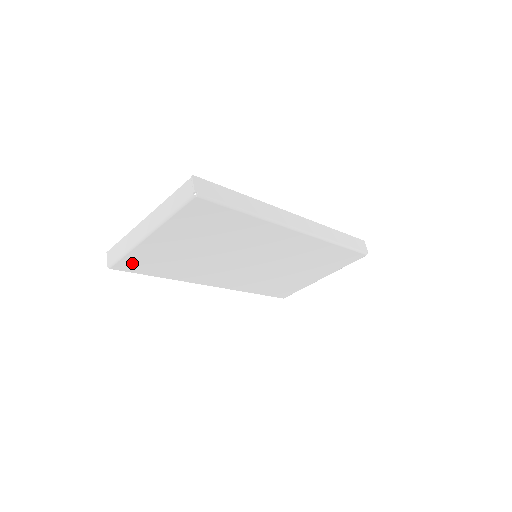
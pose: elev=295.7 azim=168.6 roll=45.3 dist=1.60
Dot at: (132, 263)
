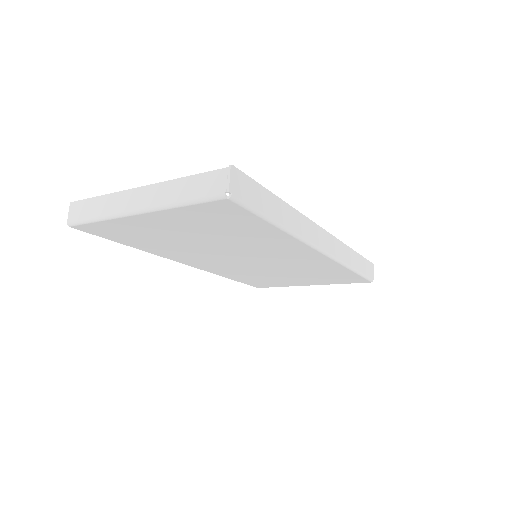
Dot at: (102, 229)
